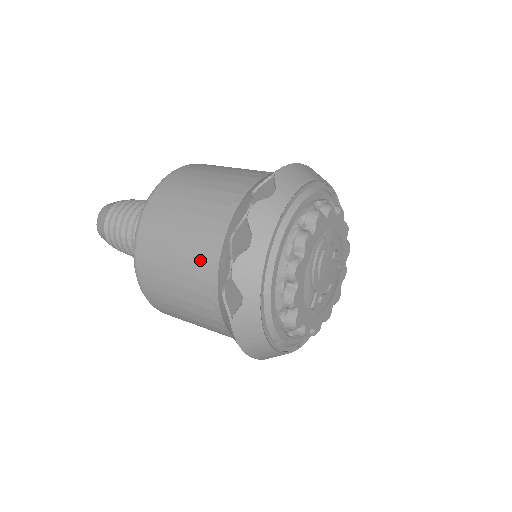
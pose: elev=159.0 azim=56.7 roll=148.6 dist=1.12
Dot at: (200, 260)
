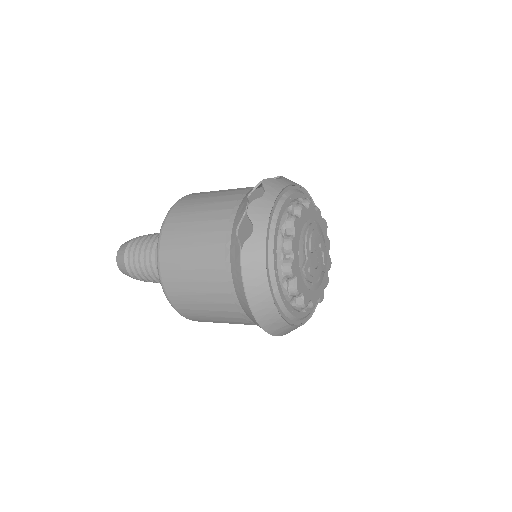
Dot at: (220, 217)
